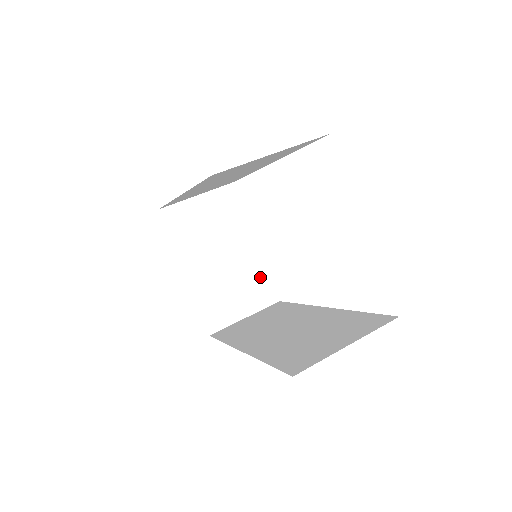
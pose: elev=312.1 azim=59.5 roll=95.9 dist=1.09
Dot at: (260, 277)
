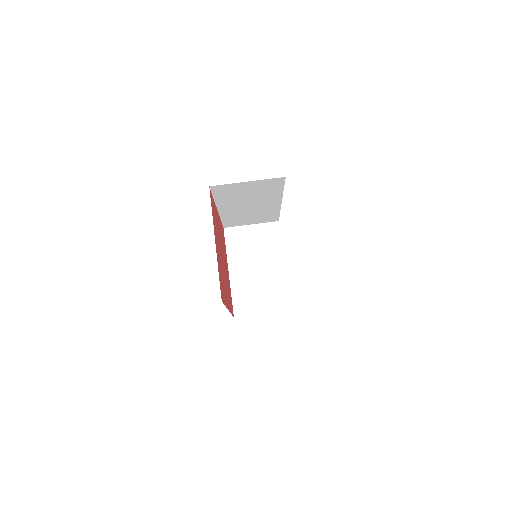
Dot at: (280, 289)
